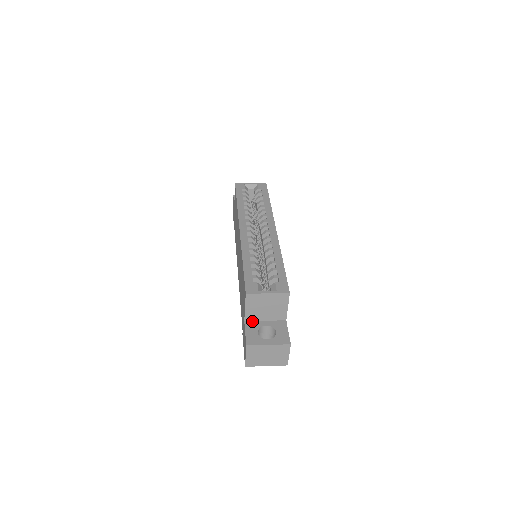
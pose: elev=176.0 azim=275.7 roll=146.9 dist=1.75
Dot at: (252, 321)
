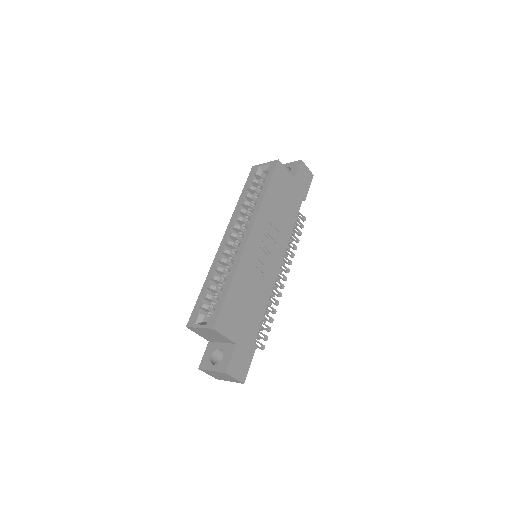
Dot at: (213, 342)
